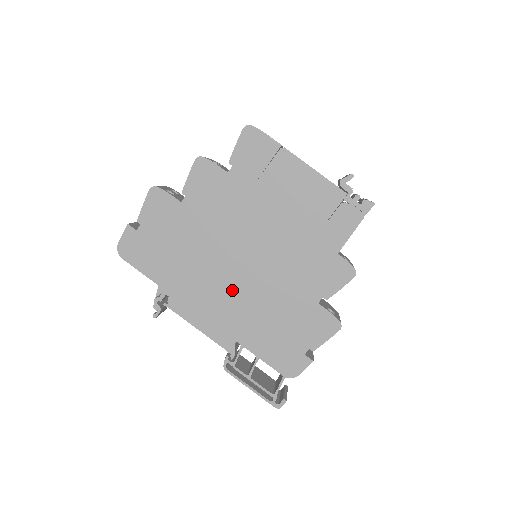
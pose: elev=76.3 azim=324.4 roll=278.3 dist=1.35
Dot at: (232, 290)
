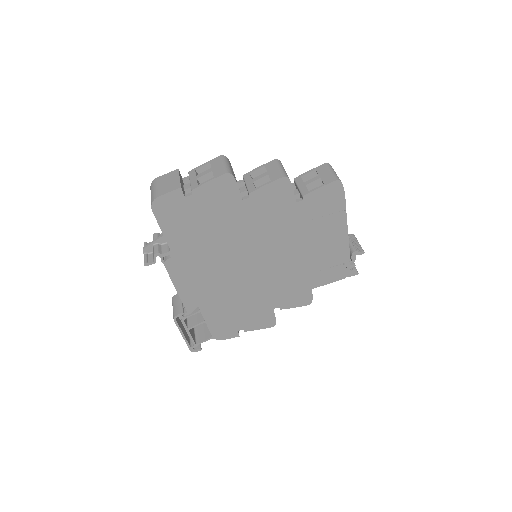
Dot at: (225, 277)
